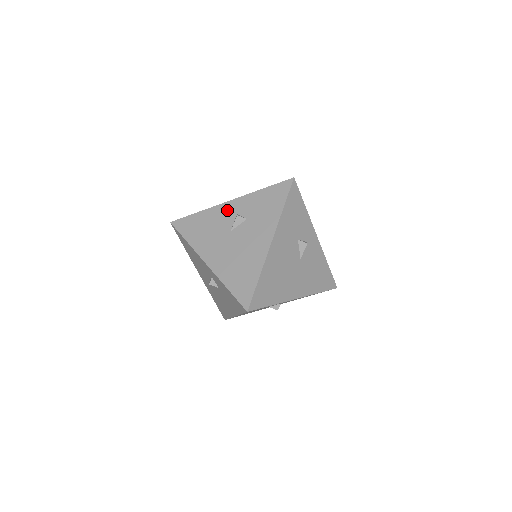
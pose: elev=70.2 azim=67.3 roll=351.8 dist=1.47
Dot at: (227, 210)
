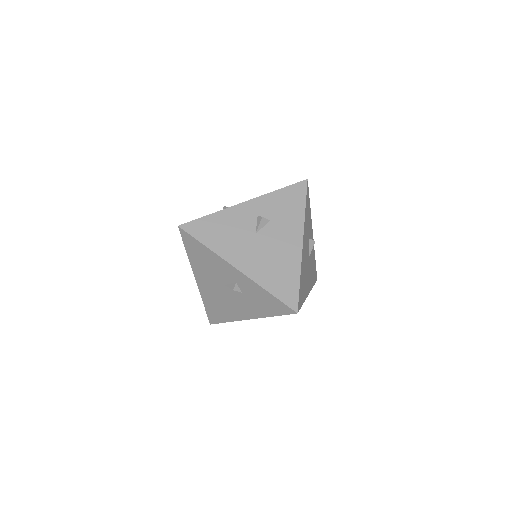
Dot at: (245, 211)
